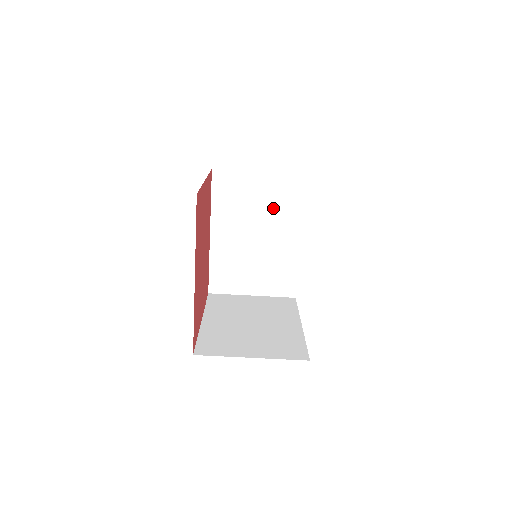
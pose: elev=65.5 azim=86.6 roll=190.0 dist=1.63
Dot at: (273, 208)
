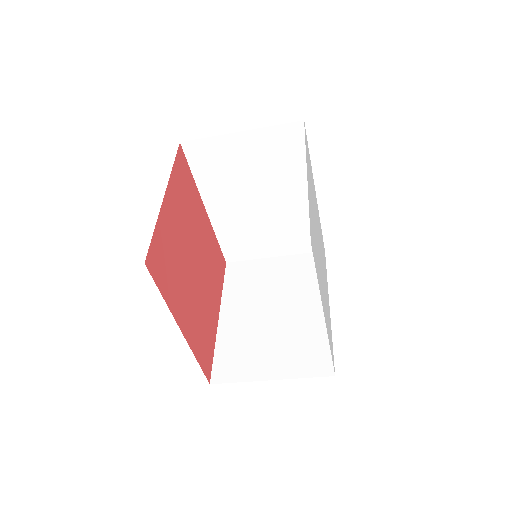
Dot at: (271, 168)
